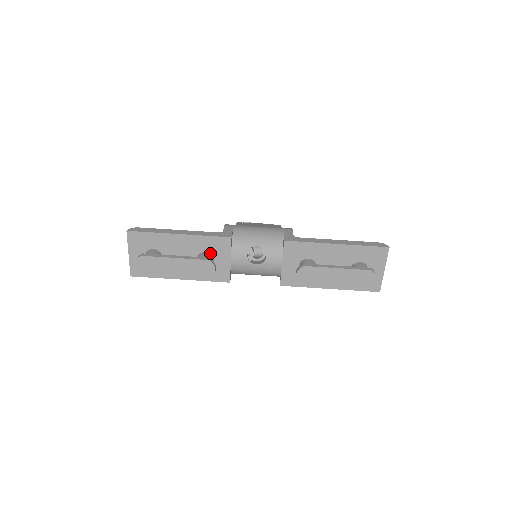
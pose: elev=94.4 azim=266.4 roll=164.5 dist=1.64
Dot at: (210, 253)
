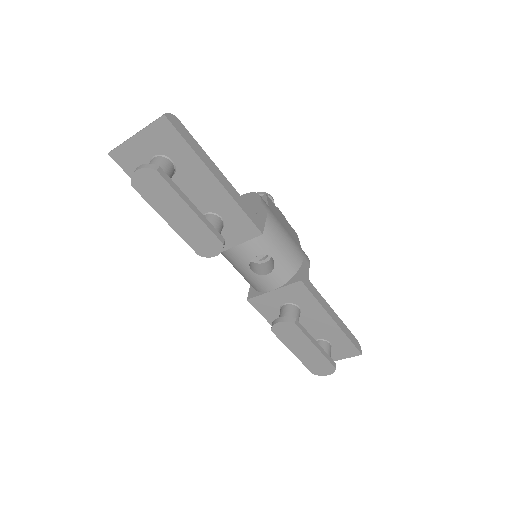
Dot at: (224, 223)
